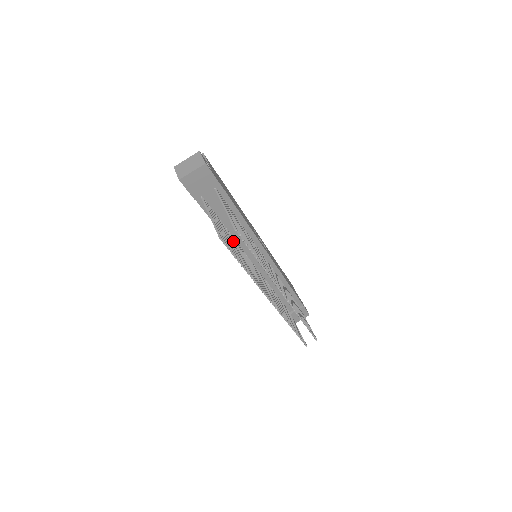
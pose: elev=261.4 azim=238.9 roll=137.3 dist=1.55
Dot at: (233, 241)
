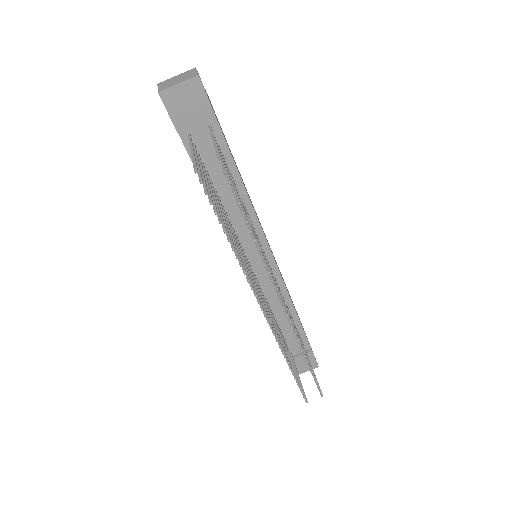
Dot at: (224, 212)
